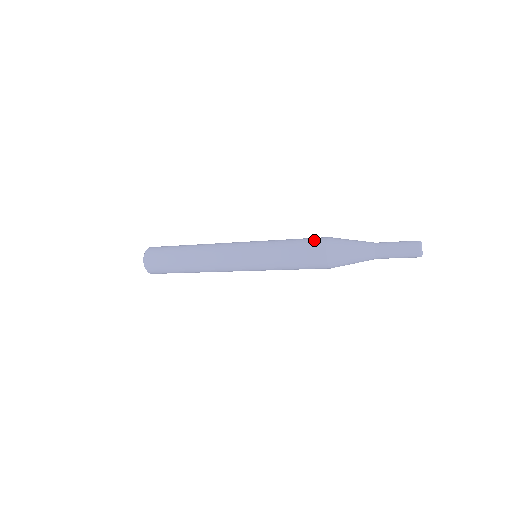
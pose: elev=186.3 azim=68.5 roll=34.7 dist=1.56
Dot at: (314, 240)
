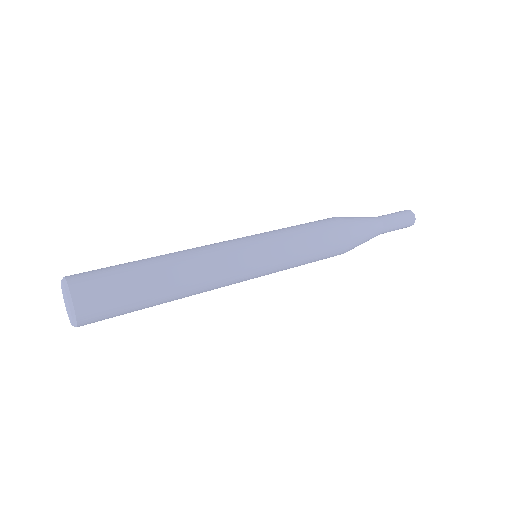
Dot at: (338, 238)
